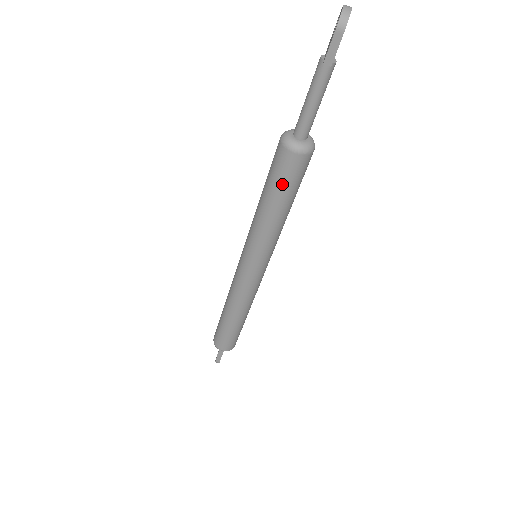
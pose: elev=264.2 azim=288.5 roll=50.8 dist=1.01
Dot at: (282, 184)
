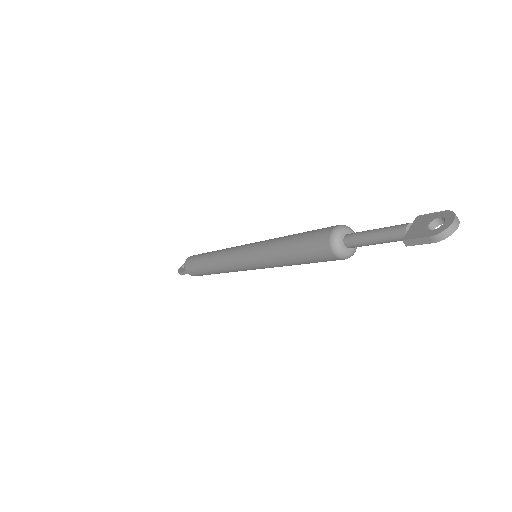
Dot at: (309, 257)
